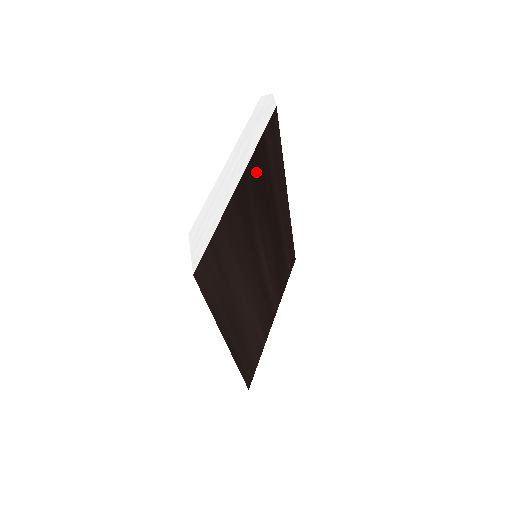
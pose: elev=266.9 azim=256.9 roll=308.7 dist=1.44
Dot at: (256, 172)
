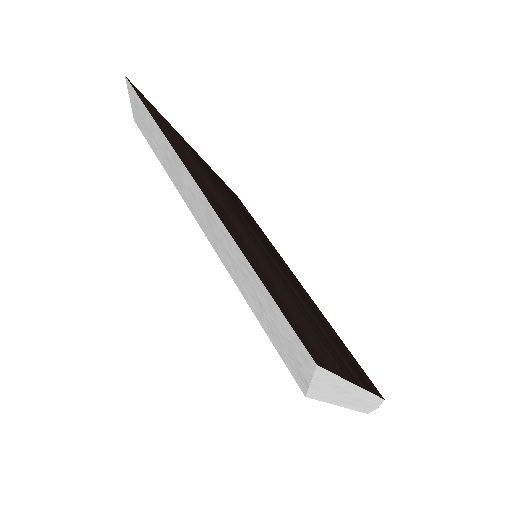
Dot at: occluded
